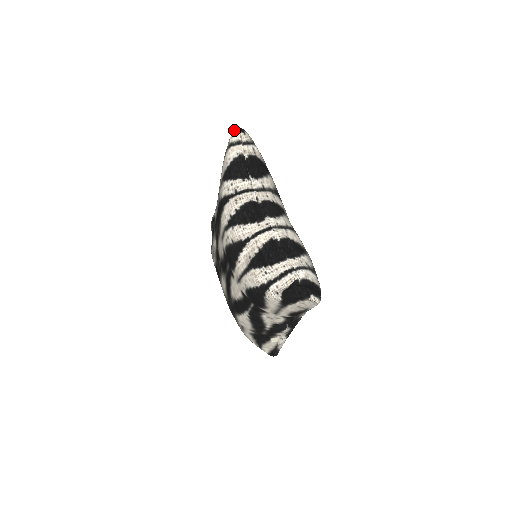
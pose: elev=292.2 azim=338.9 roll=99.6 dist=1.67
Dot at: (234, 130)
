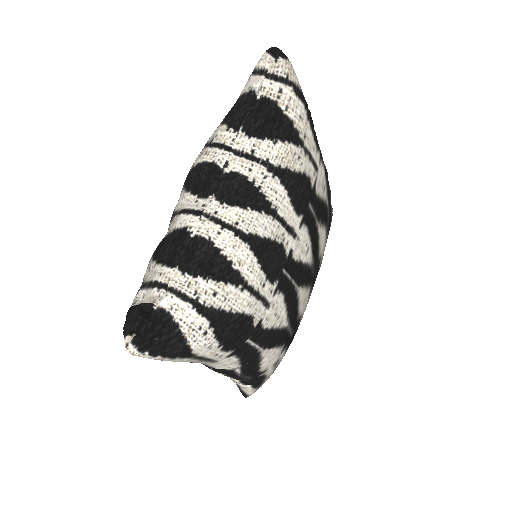
Dot at: (266, 50)
